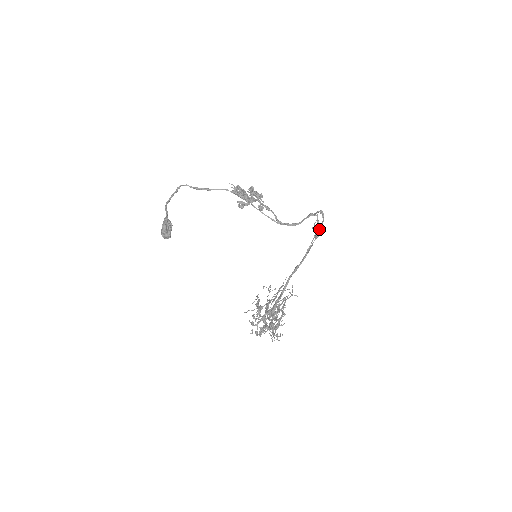
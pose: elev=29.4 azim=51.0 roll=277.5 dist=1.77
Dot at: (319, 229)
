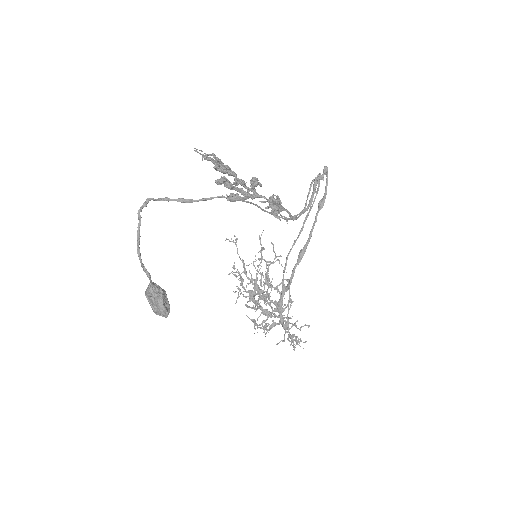
Dot at: (324, 195)
